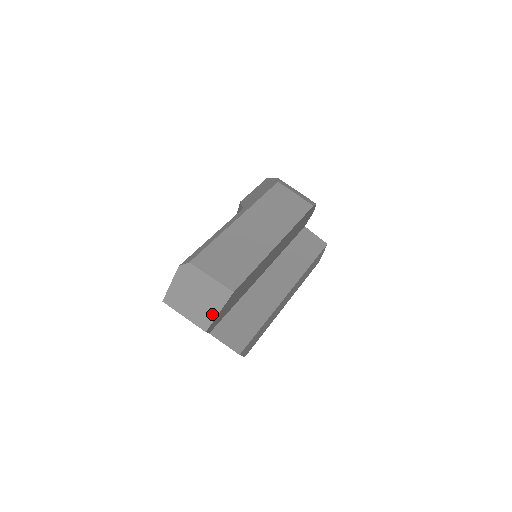
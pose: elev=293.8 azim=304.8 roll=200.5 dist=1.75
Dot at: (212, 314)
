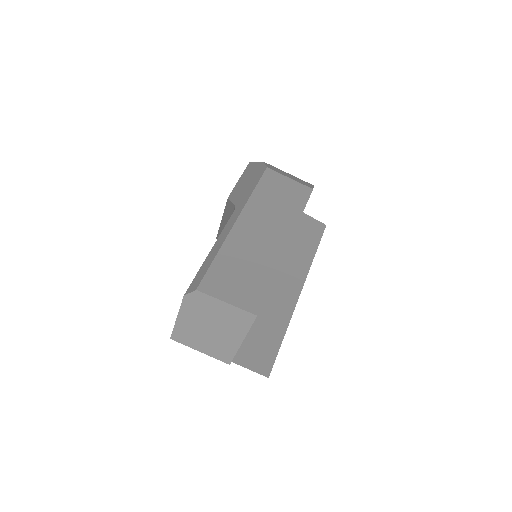
Dot at: (234, 344)
